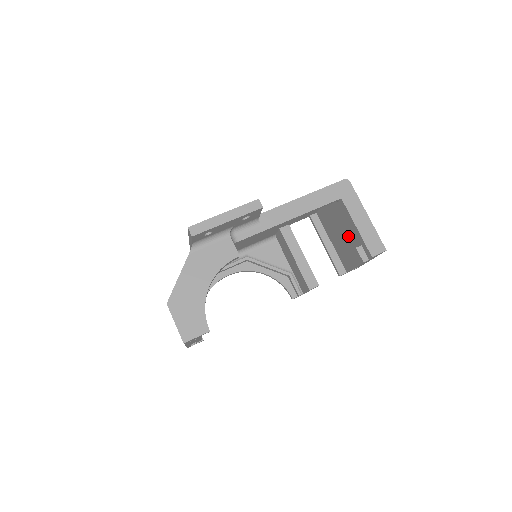
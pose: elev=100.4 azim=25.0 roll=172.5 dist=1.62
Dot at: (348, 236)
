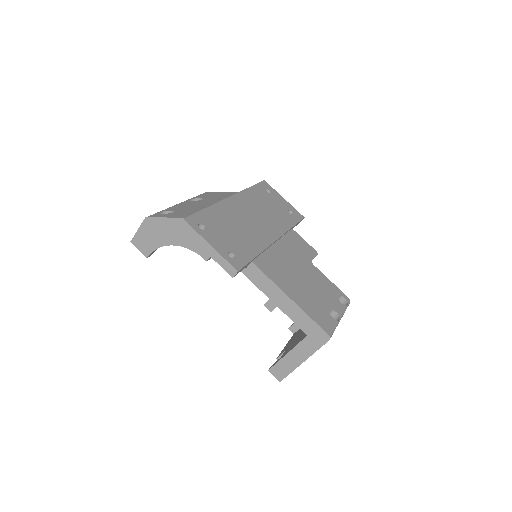
Dot at: (295, 341)
